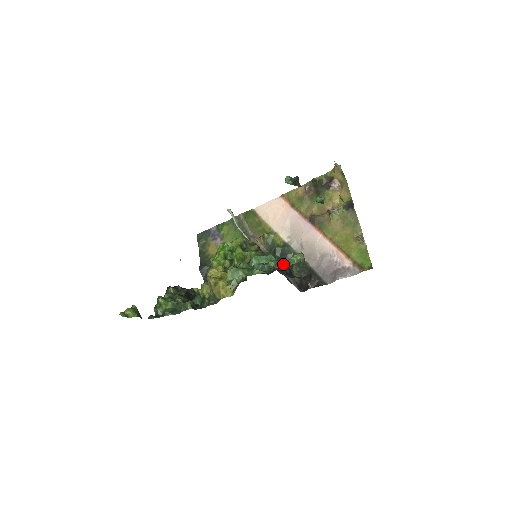
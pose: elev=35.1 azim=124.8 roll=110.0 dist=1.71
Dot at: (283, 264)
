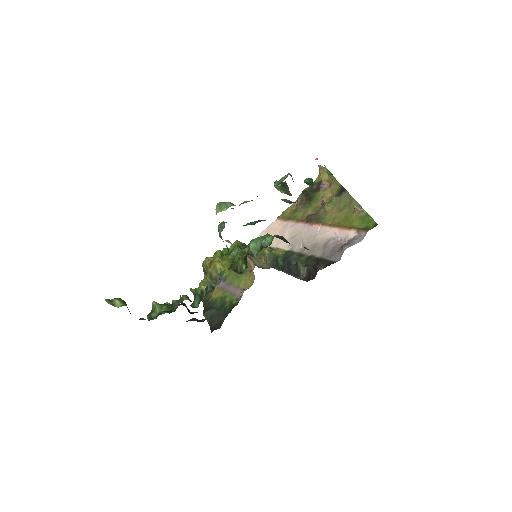
Dot at: occluded
